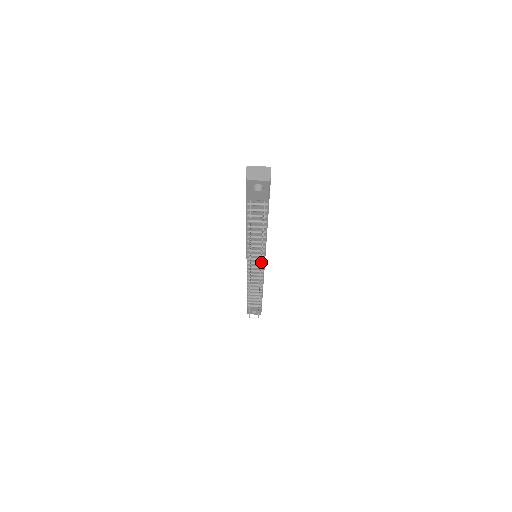
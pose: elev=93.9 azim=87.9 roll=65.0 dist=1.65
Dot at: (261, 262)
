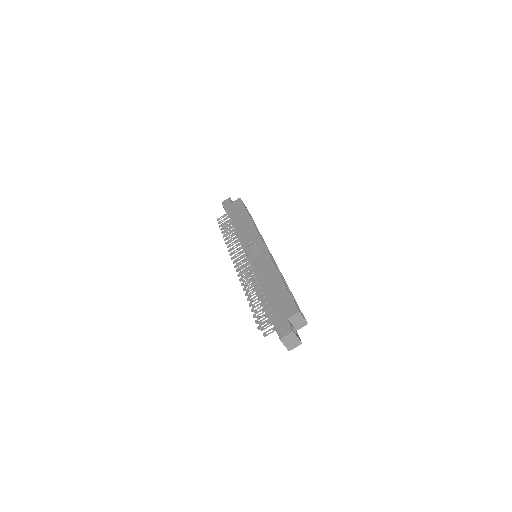
Dot at: (246, 287)
